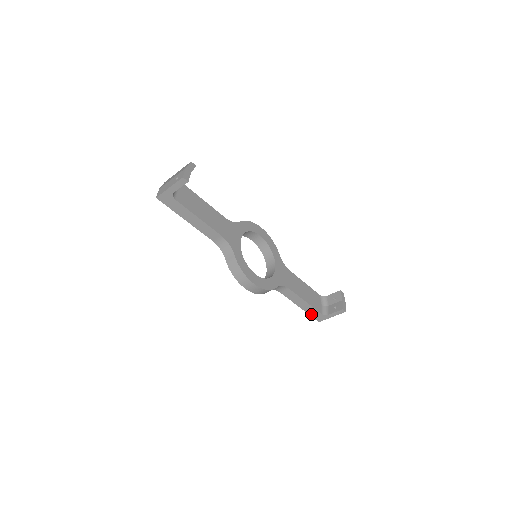
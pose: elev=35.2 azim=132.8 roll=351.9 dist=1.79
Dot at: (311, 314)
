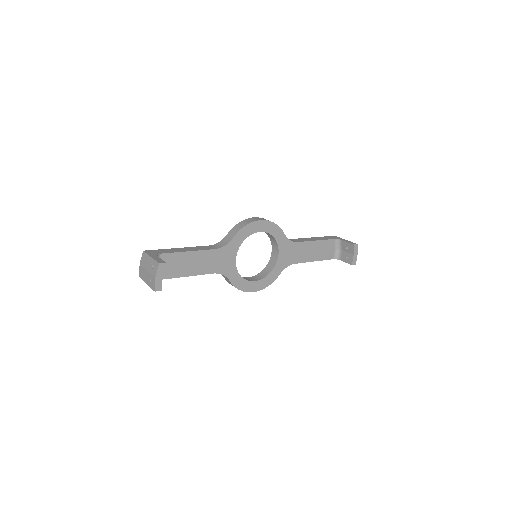
Dot at: occluded
